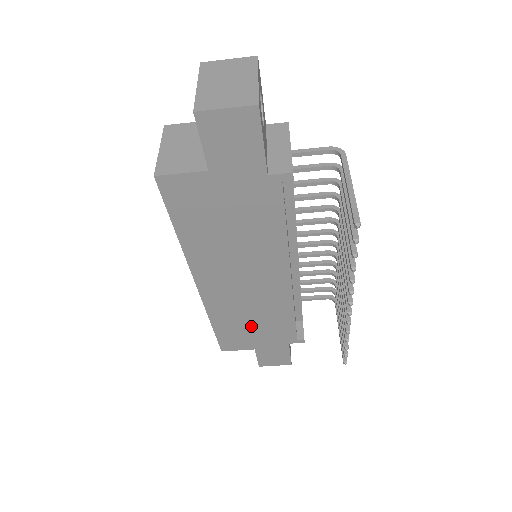
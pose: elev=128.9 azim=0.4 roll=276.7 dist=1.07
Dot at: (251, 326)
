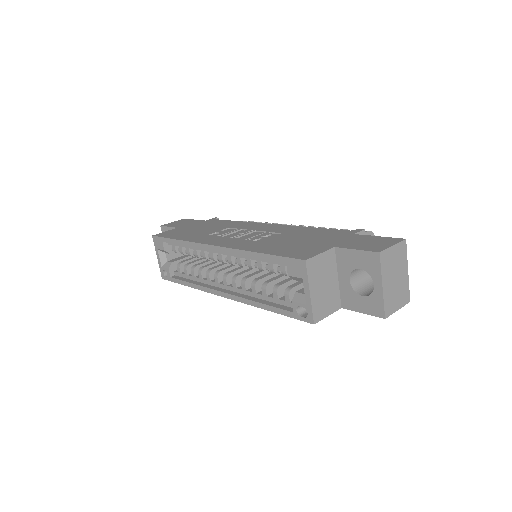
Dot at: occluded
